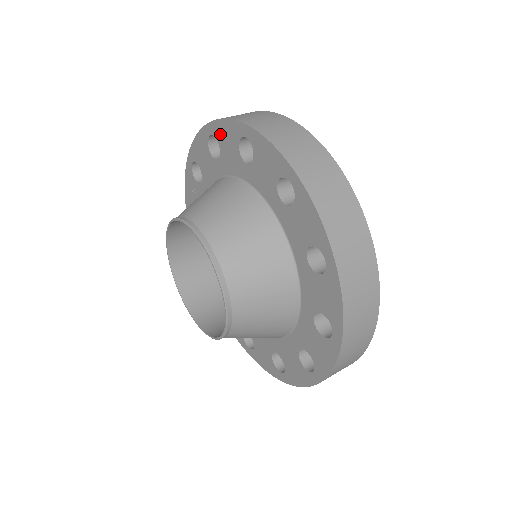
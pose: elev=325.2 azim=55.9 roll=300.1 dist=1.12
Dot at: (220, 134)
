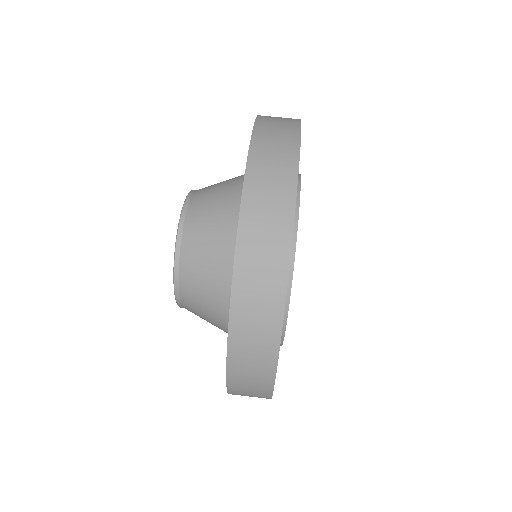
Dot at: occluded
